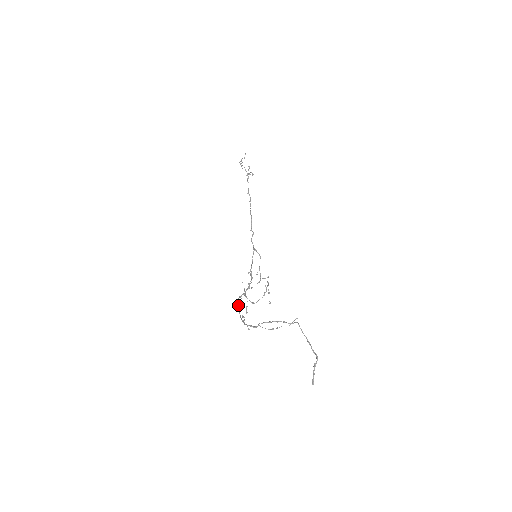
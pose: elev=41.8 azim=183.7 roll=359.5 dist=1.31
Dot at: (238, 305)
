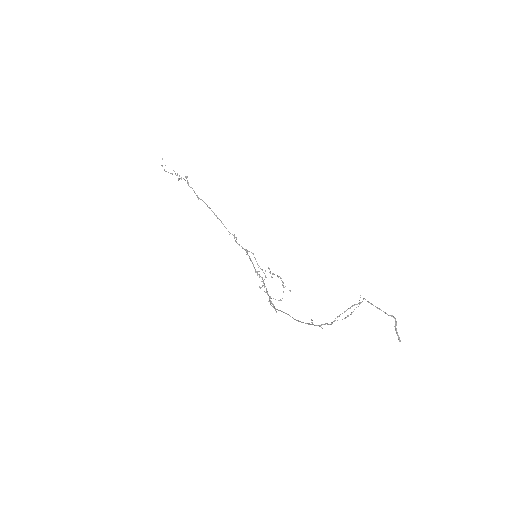
Dot at: (282, 311)
